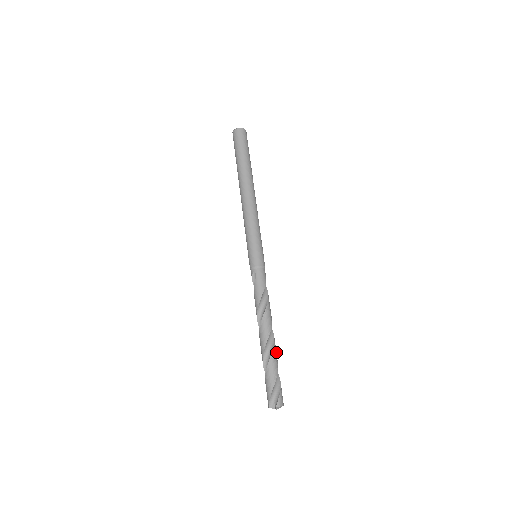
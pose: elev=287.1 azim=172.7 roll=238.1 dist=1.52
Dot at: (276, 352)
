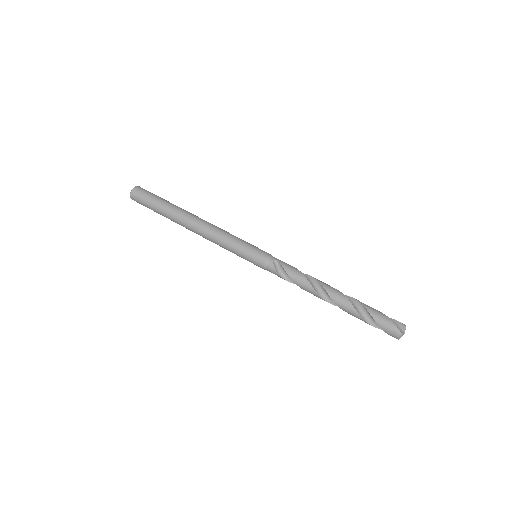
Dot at: occluded
